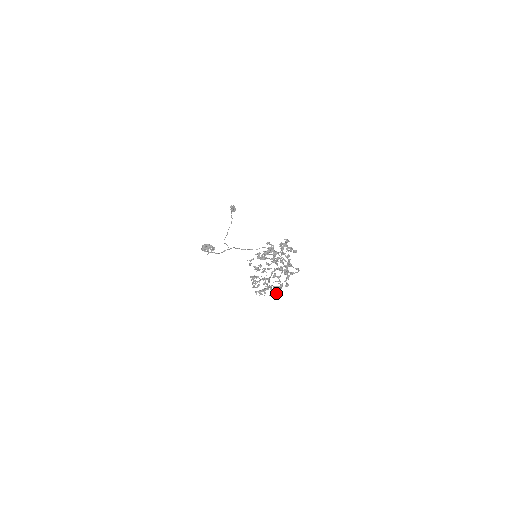
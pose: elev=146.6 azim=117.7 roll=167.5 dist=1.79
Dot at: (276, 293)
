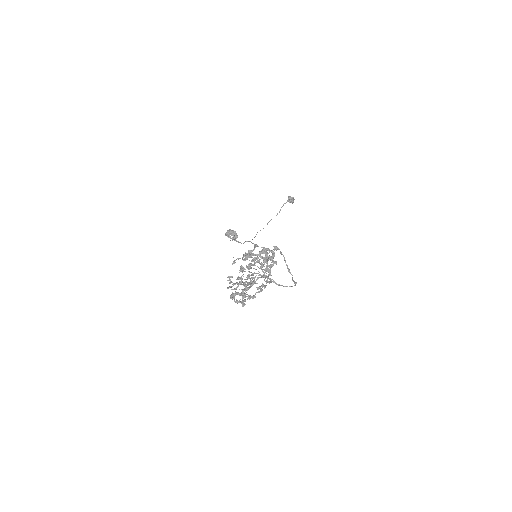
Dot at: occluded
